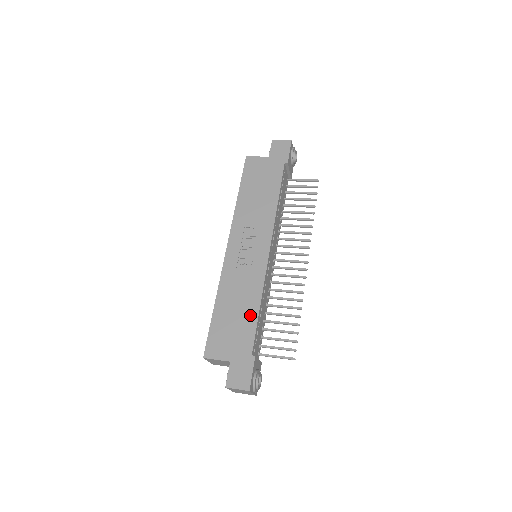
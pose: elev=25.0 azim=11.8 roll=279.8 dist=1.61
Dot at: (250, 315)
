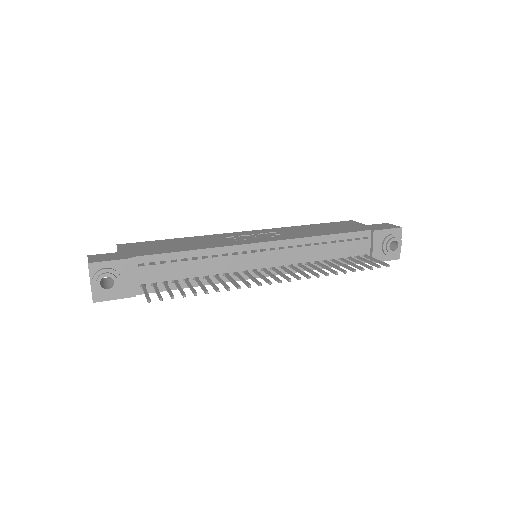
Dot at: (179, 249)
